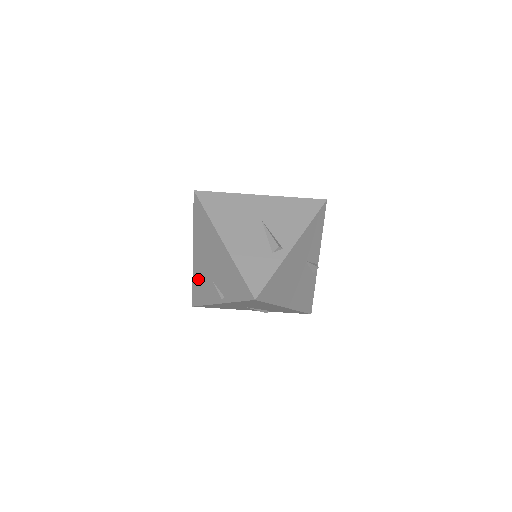
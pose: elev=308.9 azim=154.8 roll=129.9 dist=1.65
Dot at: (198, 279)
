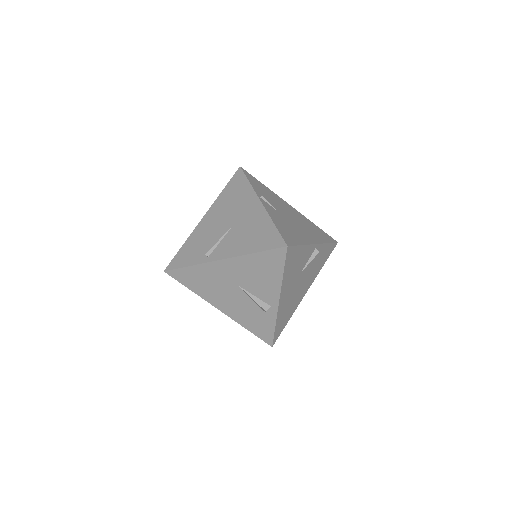
Dot at: occluded
